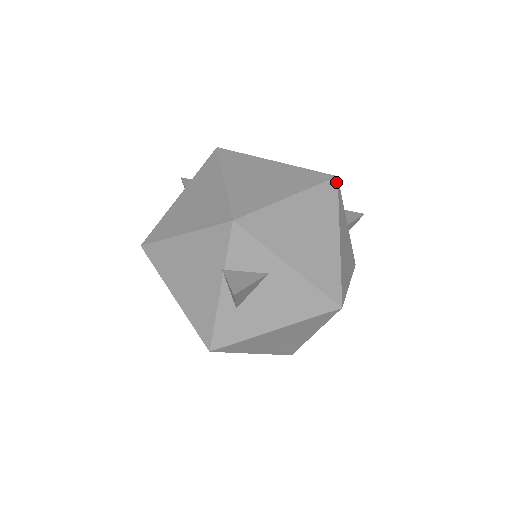
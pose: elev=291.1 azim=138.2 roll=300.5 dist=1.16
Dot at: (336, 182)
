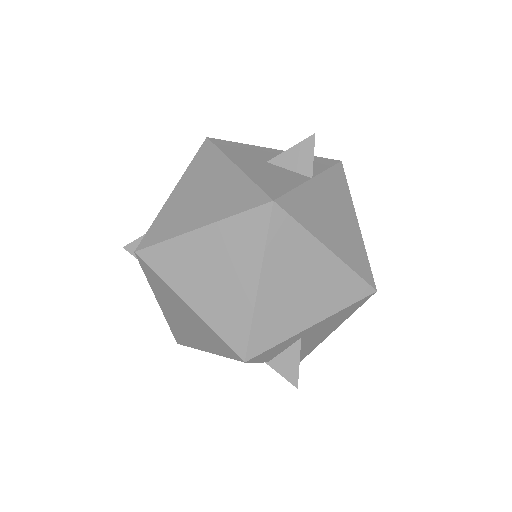
Dot at: (278, 208)
